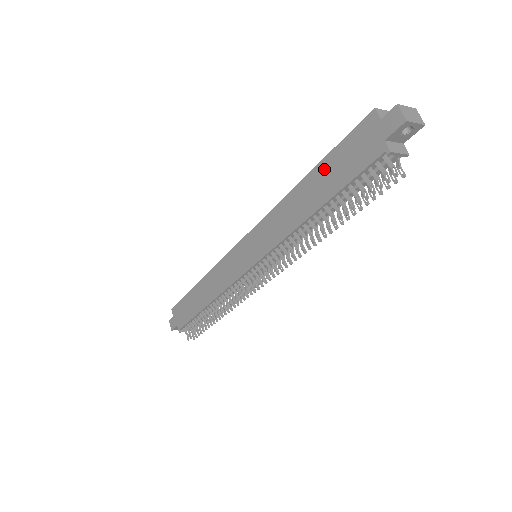
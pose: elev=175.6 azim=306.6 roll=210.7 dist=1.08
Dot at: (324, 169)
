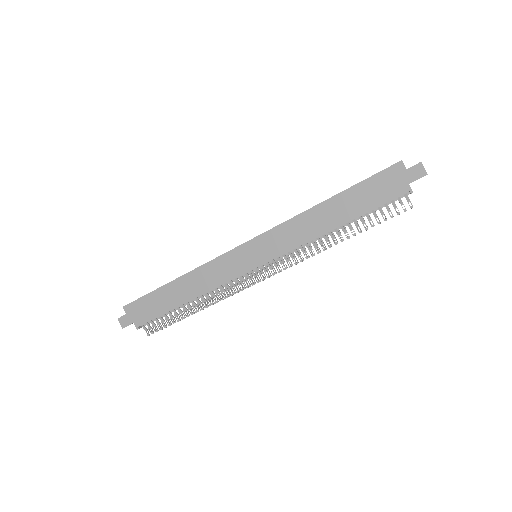
Dot at: (351, 195)
